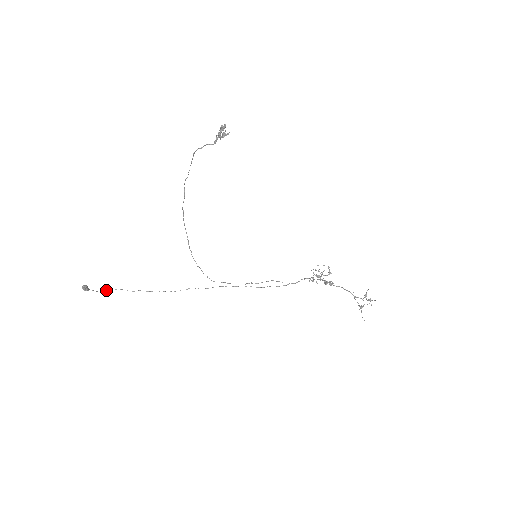
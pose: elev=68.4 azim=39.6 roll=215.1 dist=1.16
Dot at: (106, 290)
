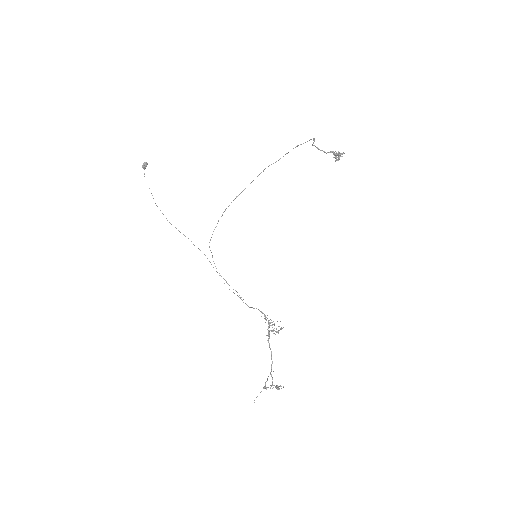
Dot at: occluded
